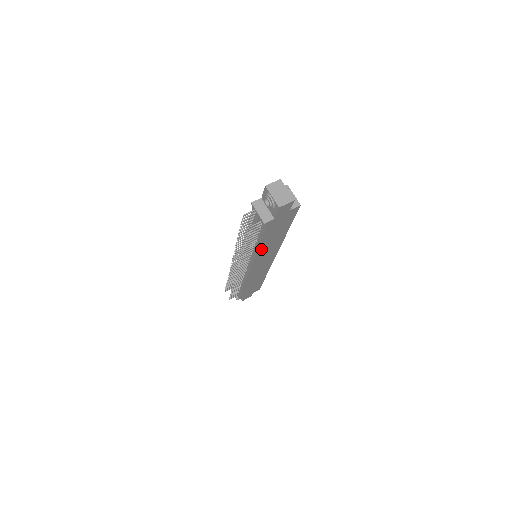
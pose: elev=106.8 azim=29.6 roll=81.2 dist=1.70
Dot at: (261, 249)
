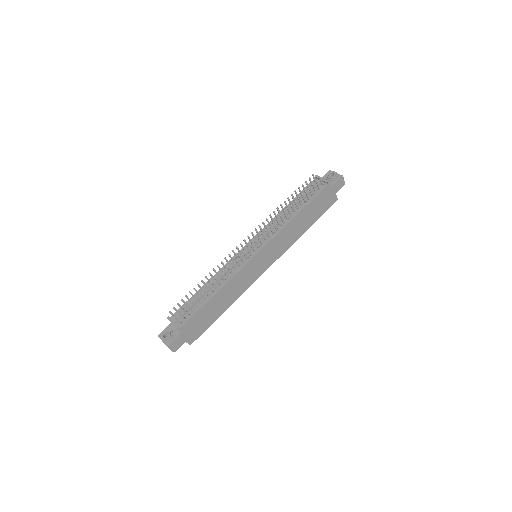
Dot at: (291, 224)
